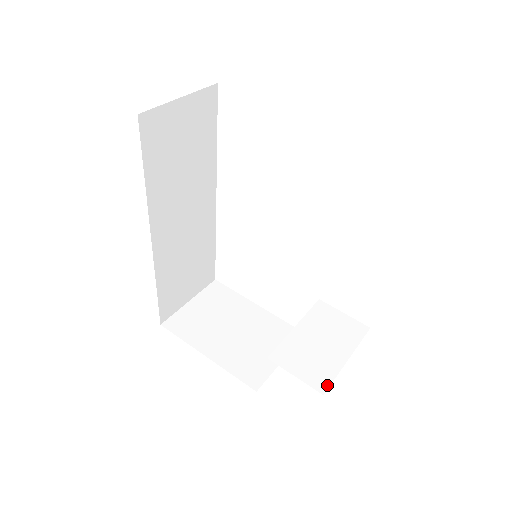
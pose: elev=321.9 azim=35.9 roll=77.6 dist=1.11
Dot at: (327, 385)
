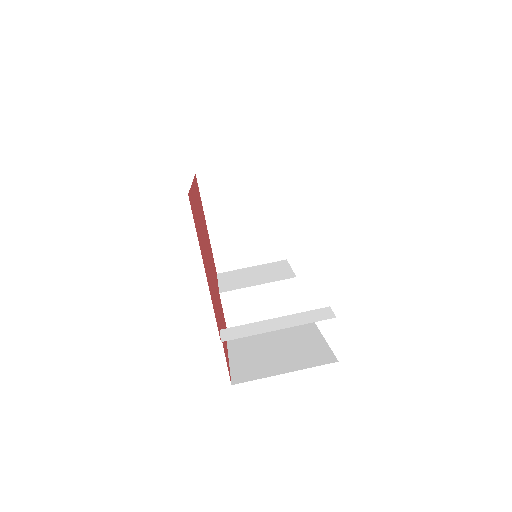
Dot at: occluded
